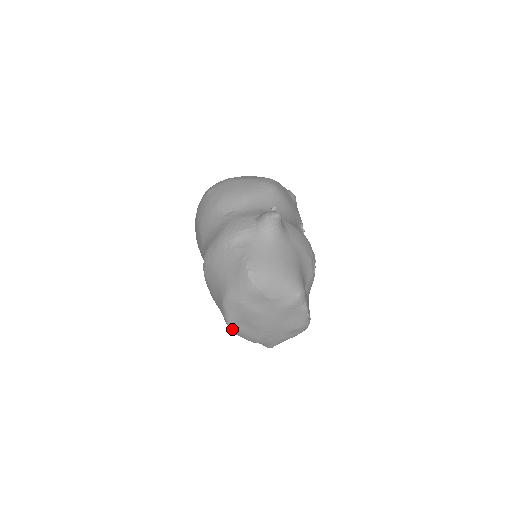
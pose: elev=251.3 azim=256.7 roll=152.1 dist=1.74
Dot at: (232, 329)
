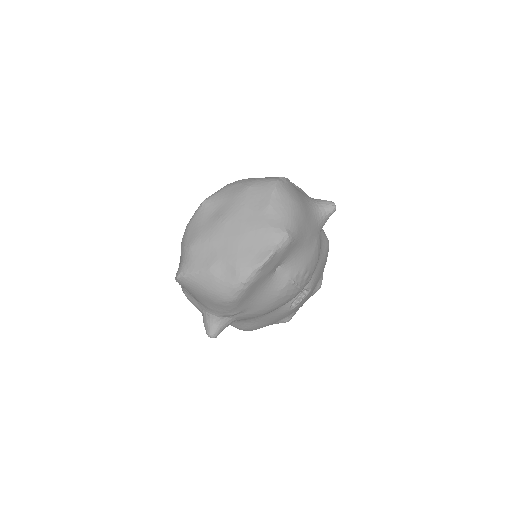
Dot at: (199, 209)
